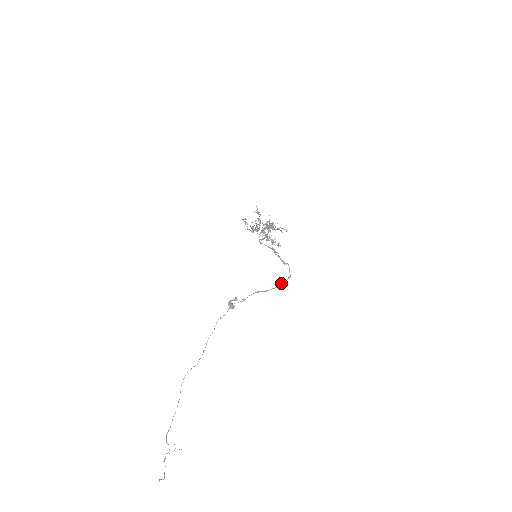
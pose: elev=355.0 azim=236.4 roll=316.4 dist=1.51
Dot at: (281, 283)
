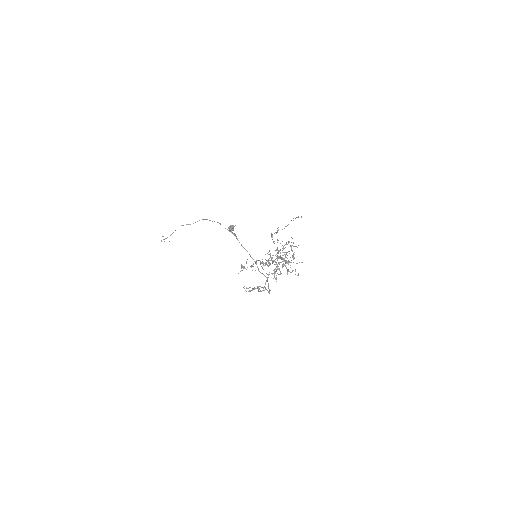
Dot at: (266, 277)
